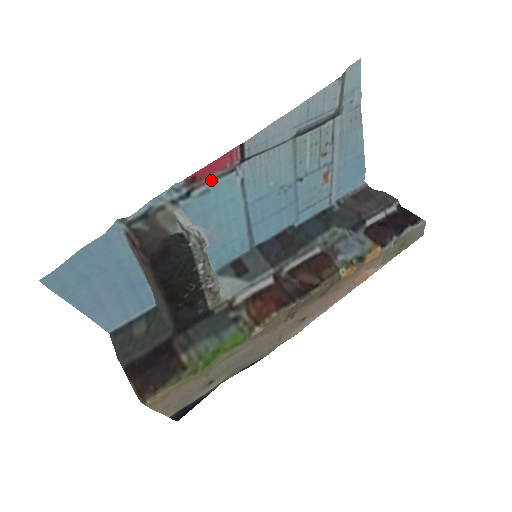
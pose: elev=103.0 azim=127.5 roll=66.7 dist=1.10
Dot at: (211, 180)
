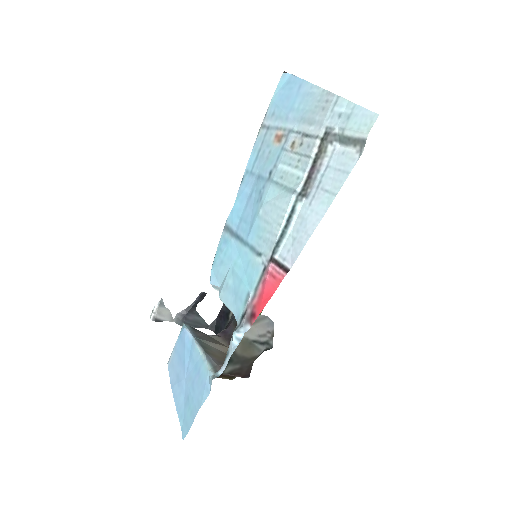
Dot at: (255, 294)
